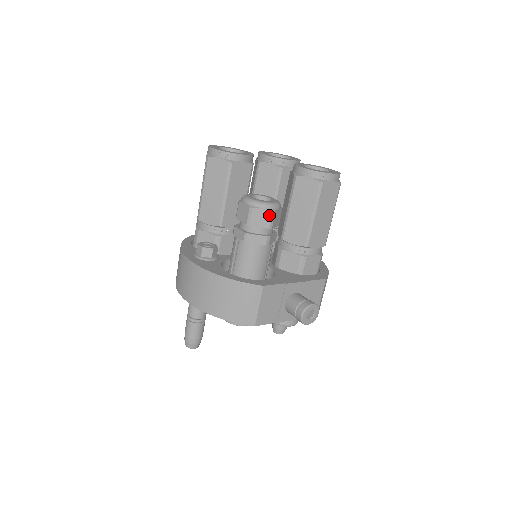
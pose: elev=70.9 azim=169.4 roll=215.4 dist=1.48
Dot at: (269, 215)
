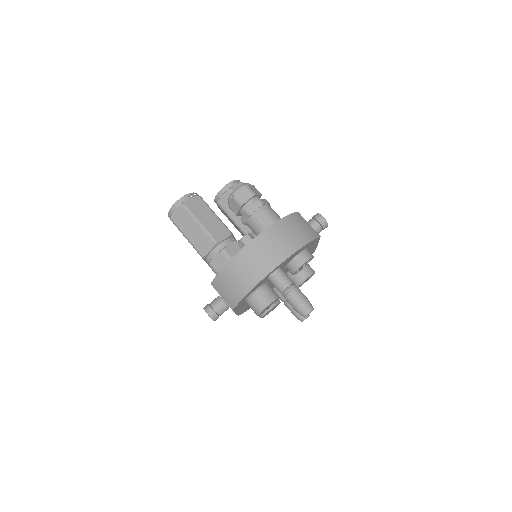
Dot at: (254, 188)
